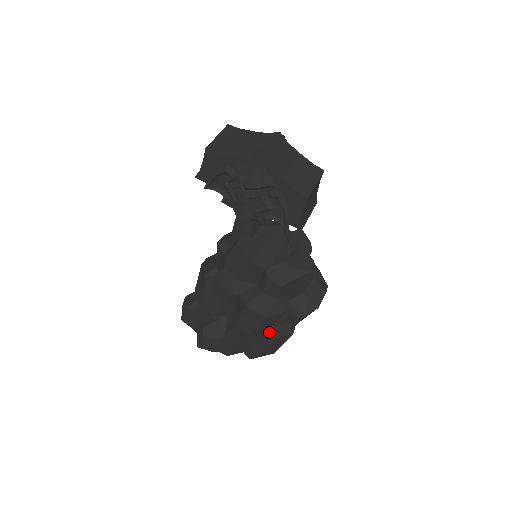
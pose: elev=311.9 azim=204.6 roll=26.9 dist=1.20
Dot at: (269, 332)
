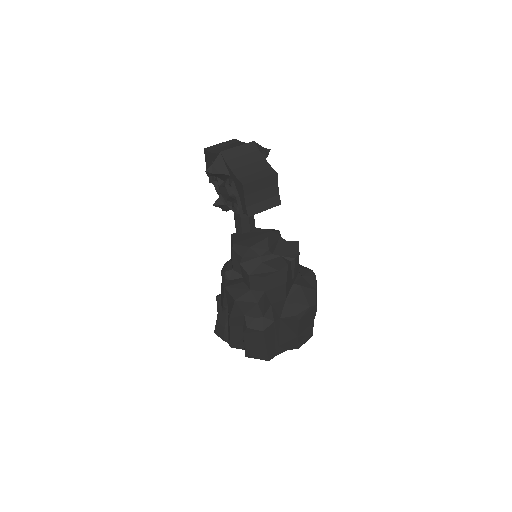
Dot at: (244, 321)
